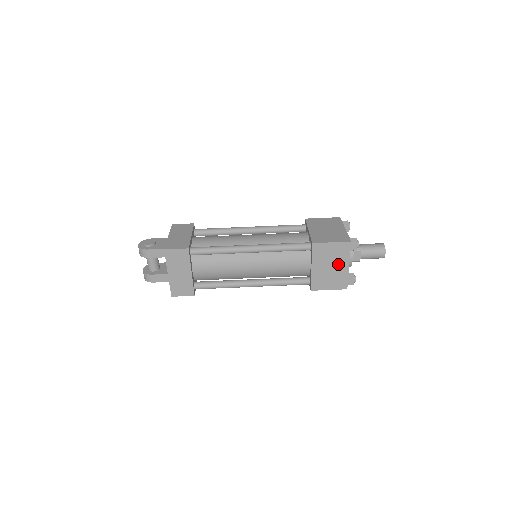
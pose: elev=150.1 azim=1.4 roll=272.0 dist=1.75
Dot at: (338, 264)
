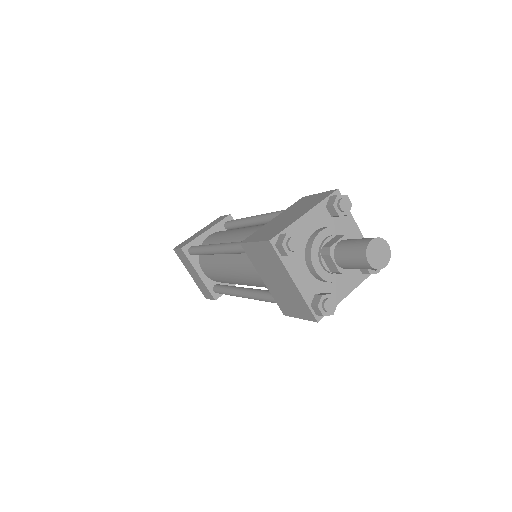
Dot at: (282, 278)
